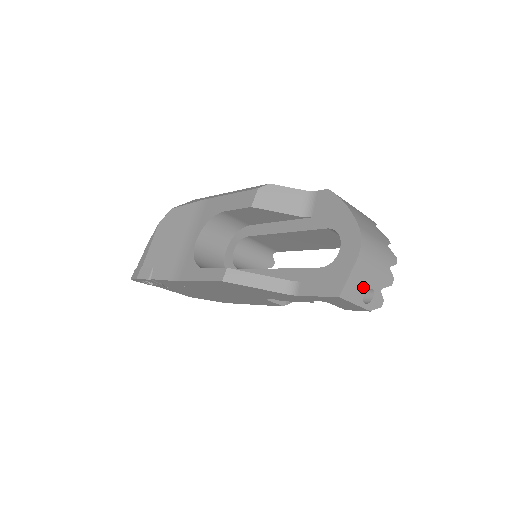
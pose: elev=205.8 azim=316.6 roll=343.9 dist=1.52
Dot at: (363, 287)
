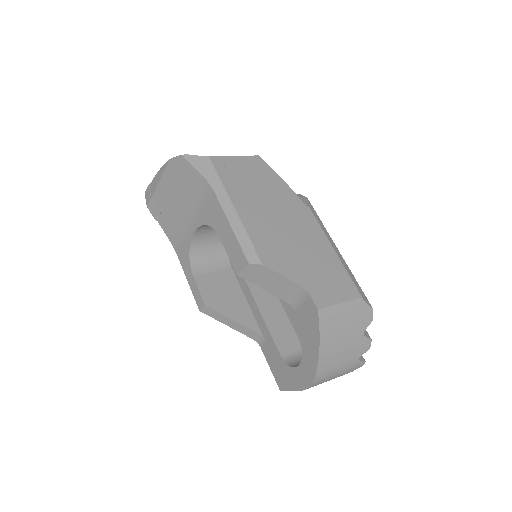
Dot at: occluded
